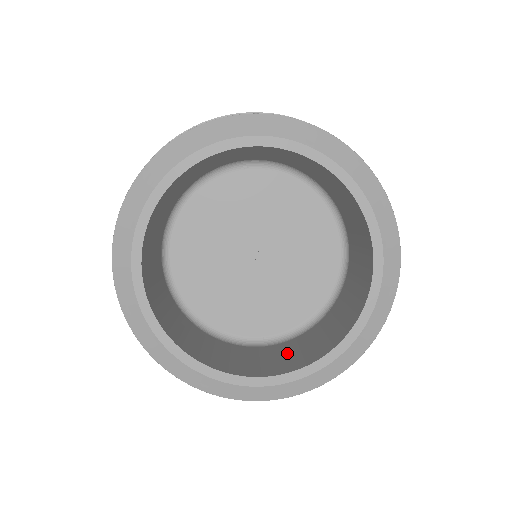
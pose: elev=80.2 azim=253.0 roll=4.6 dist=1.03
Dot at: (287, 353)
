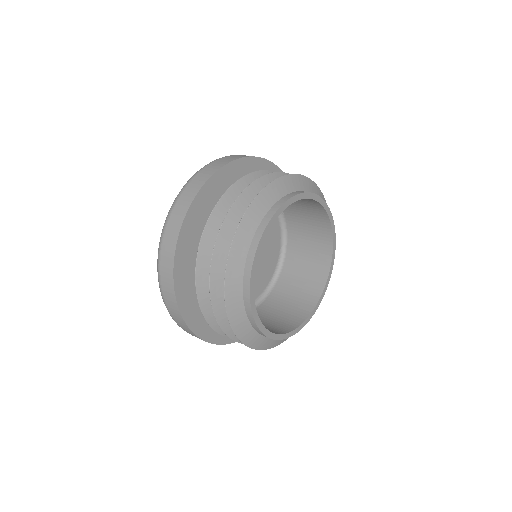
Dot at: (266, 320)
